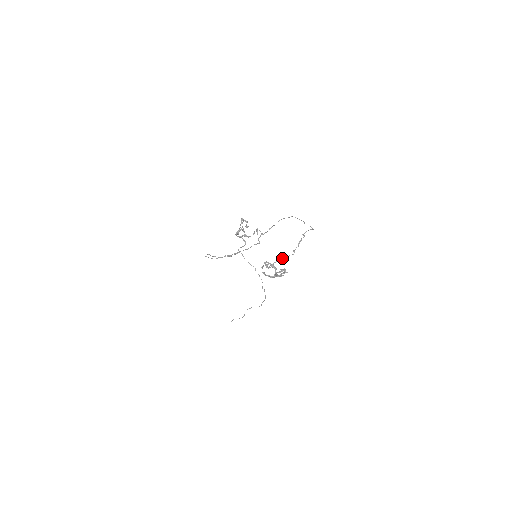
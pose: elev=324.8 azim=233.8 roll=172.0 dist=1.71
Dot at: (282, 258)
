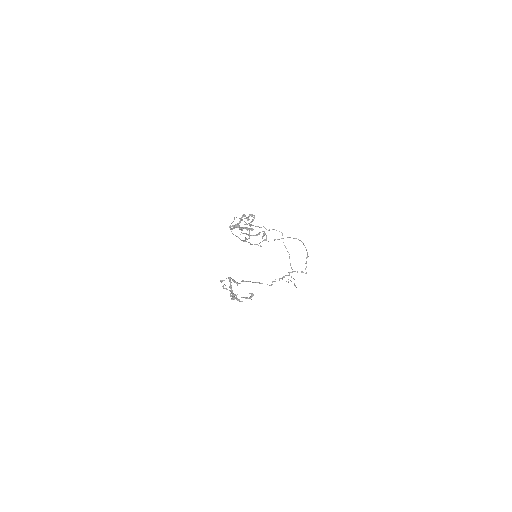
Dot at: (256, 282)
